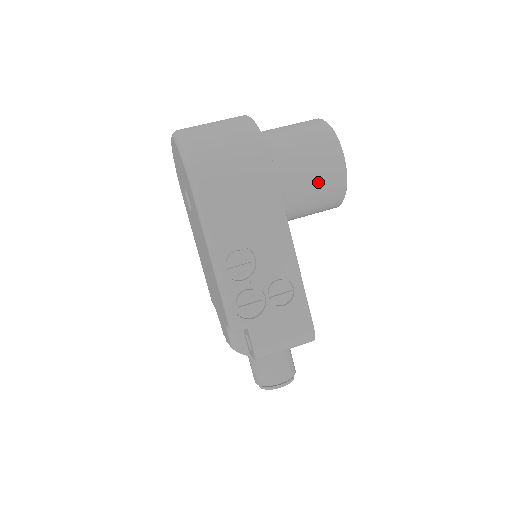
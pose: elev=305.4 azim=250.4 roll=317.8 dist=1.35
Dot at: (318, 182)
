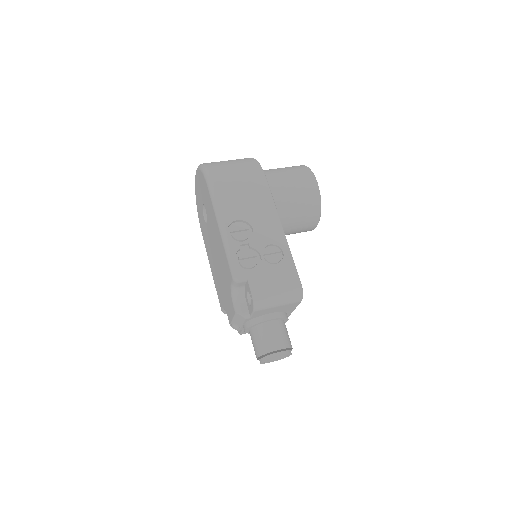
Dot at: (298, 194)
